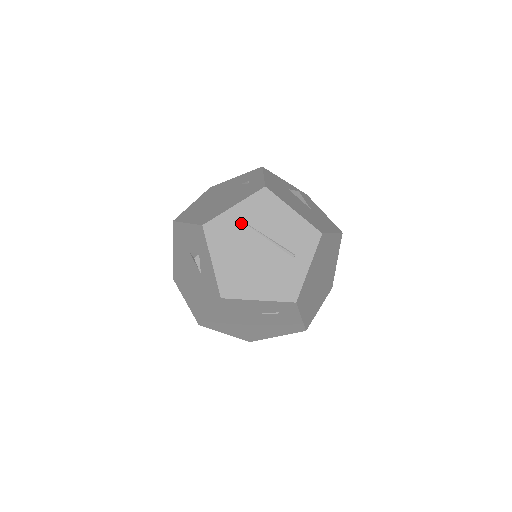
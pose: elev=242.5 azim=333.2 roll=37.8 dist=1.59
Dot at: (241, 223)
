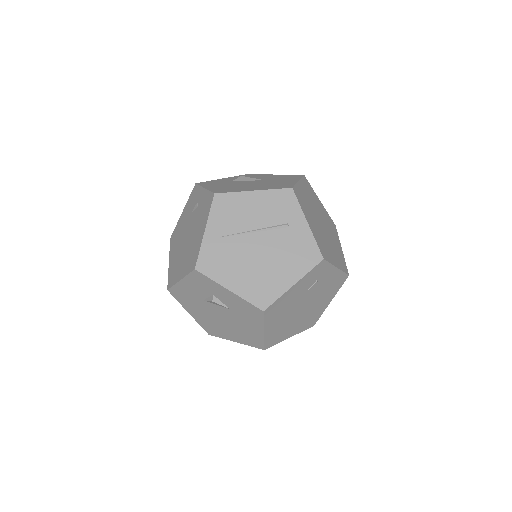
Dot at: (223, 239)
